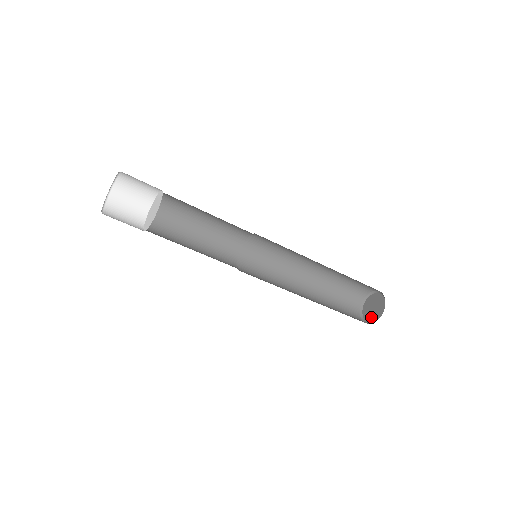
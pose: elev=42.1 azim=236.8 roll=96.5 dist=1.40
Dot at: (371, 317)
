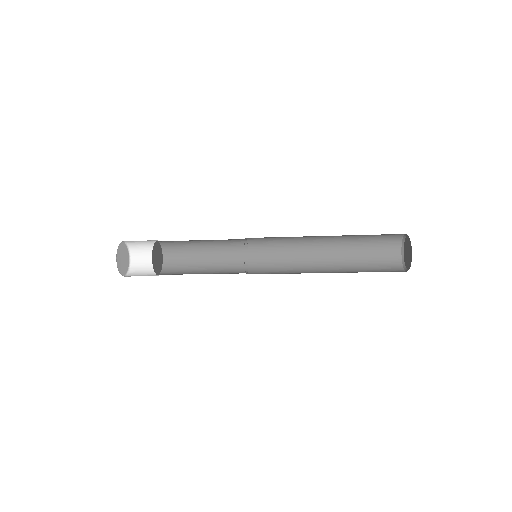
Dot at: (406, 263)
